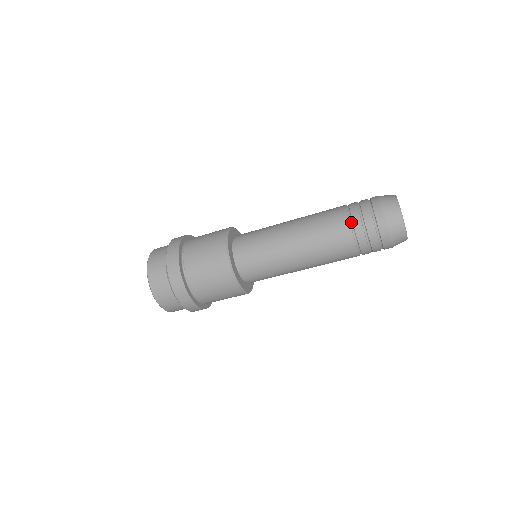
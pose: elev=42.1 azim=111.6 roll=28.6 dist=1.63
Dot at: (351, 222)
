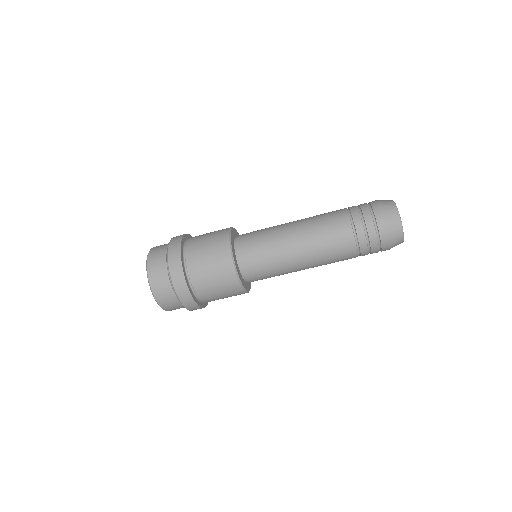
Dot at: (356, 237)
